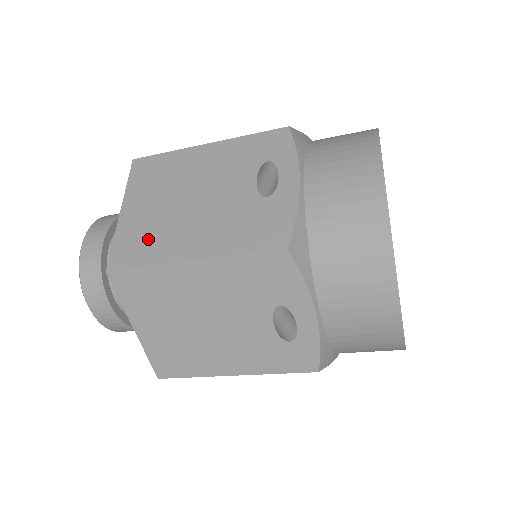
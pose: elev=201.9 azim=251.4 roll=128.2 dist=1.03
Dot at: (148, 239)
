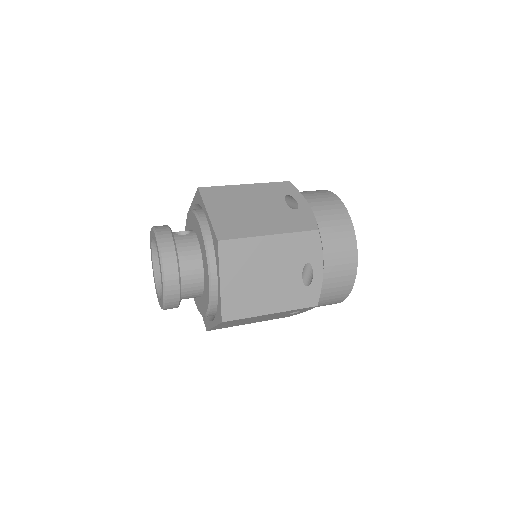
Dot at: (237, 226)
